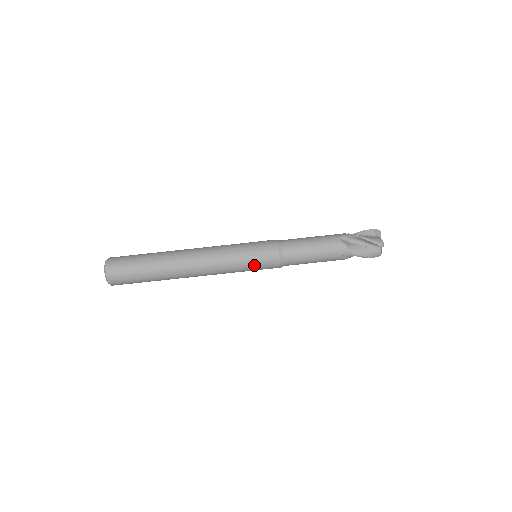
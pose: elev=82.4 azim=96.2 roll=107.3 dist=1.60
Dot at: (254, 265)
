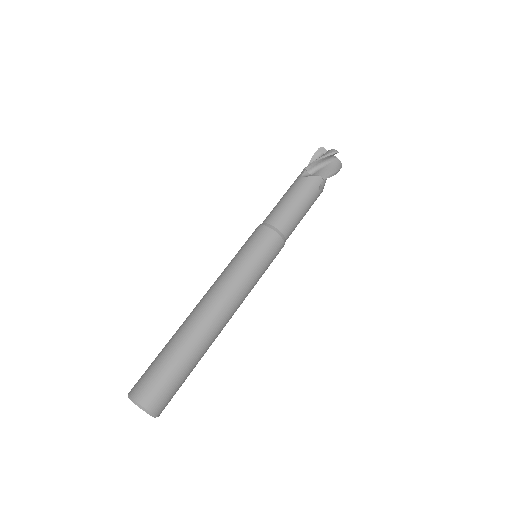
Dot at: (264, 260)
